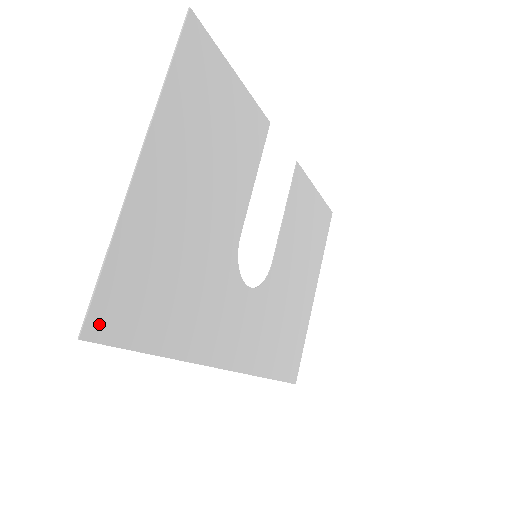
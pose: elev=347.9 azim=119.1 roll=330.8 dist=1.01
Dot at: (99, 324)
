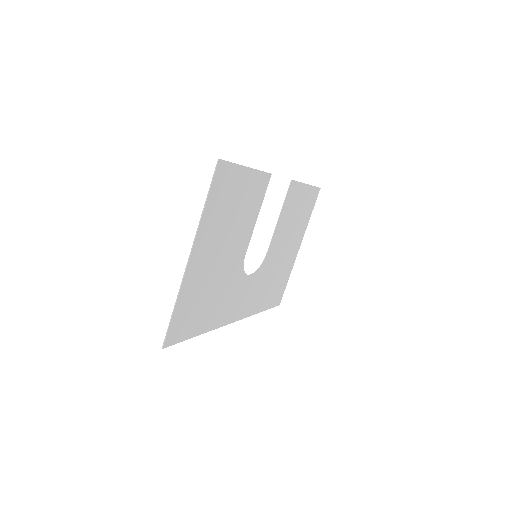
Dot at: (171, 339)
